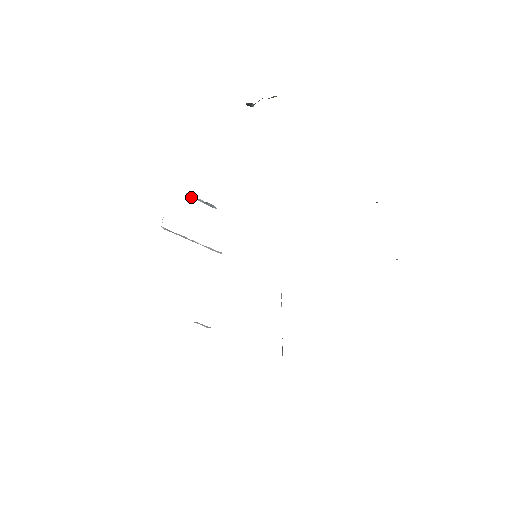
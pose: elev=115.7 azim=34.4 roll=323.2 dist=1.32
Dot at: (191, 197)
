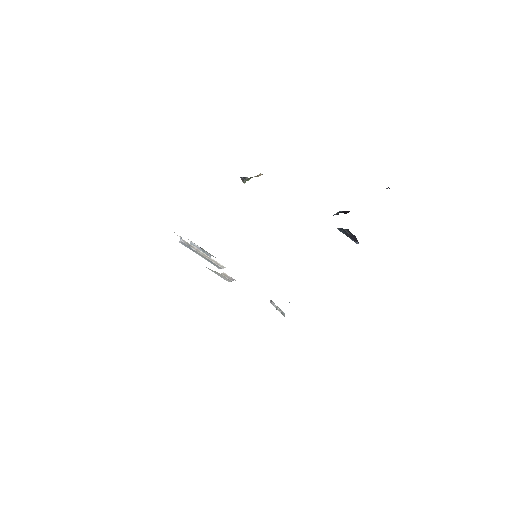
Dot at: (193, 245)
